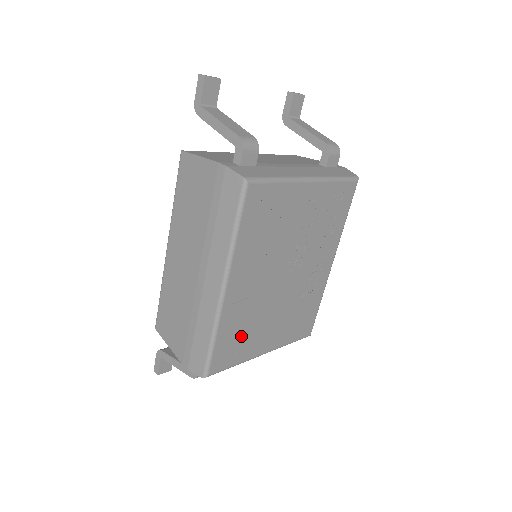
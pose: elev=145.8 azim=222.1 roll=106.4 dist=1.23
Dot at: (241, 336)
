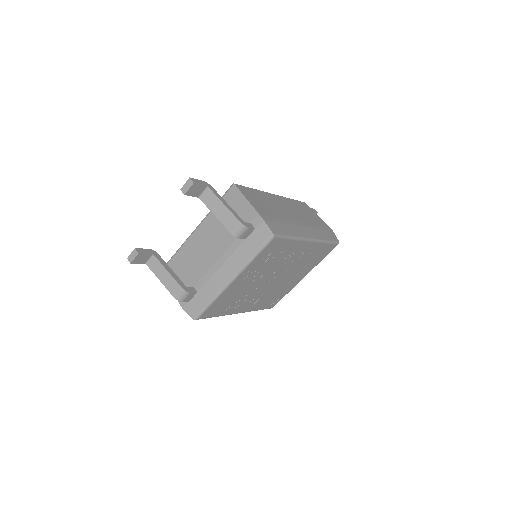
Dot at: (275, 296)
